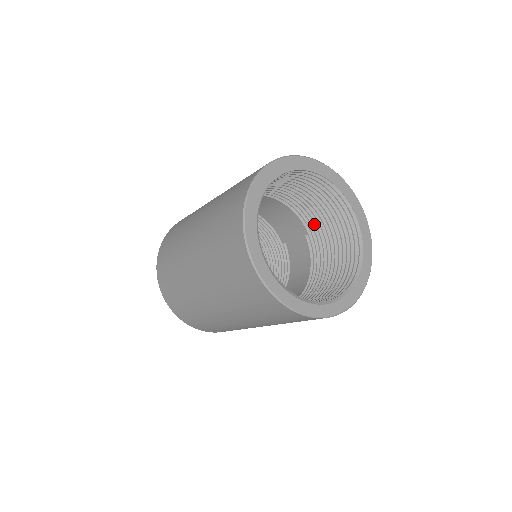
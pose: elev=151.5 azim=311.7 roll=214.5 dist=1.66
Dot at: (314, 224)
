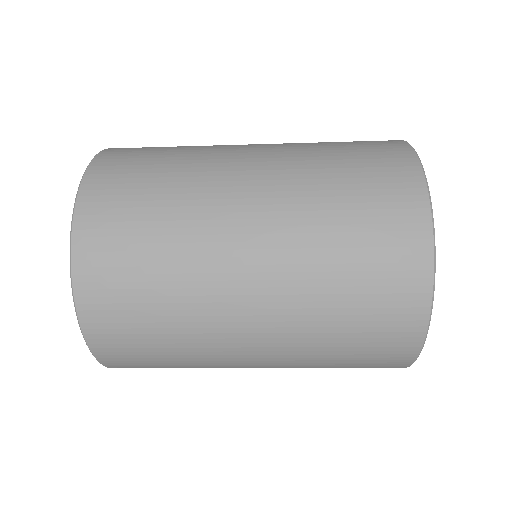
Dot at: occluded
